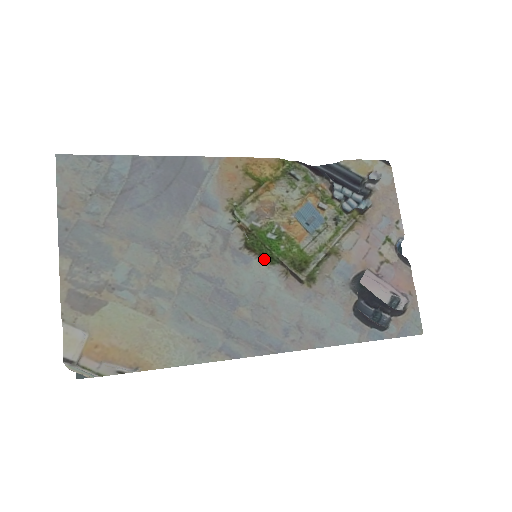
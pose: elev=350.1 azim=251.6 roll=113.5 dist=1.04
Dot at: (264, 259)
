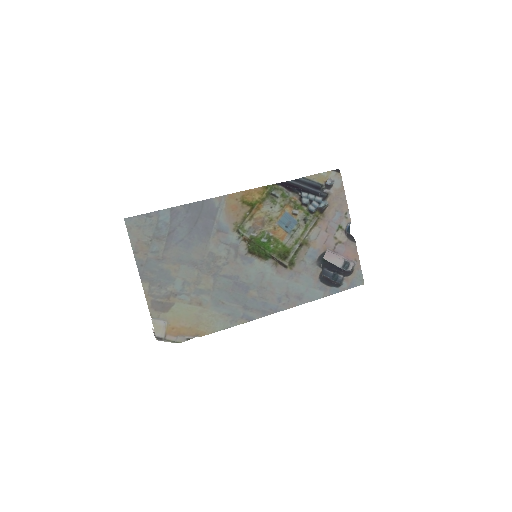
Dot at: (261, 258)
